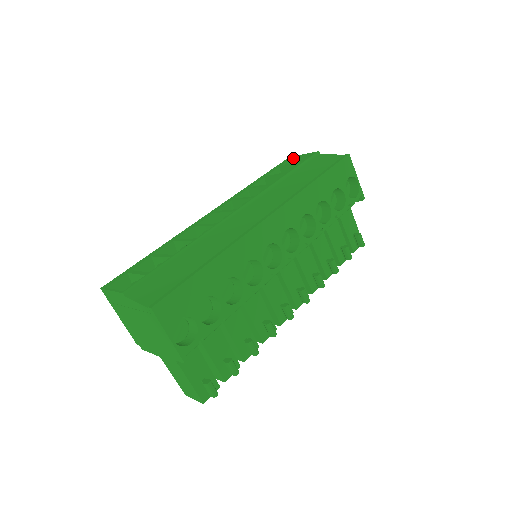
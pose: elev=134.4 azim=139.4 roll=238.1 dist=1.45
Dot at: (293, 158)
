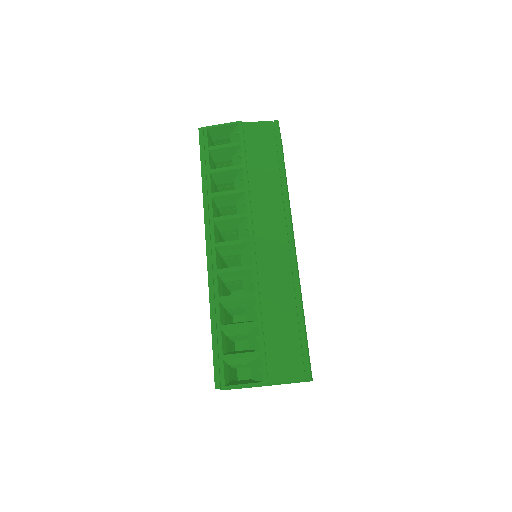
Dot at: (207, 130)
